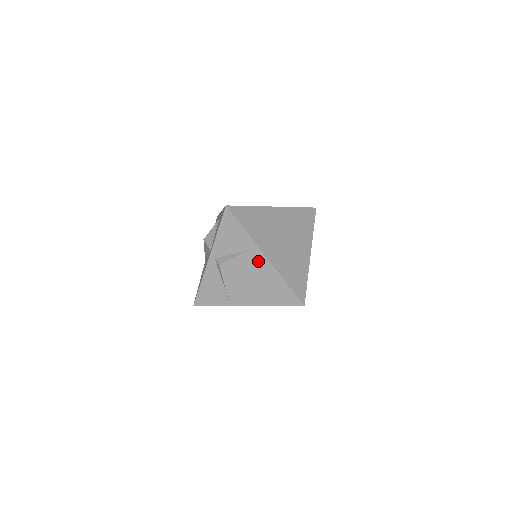
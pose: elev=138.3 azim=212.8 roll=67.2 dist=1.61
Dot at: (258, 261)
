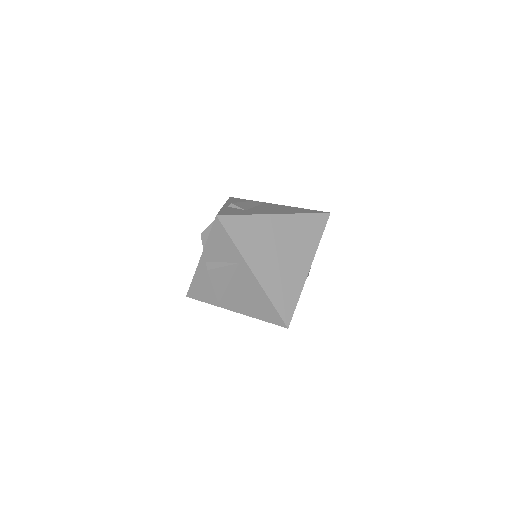
Dot at: (246, 276)
